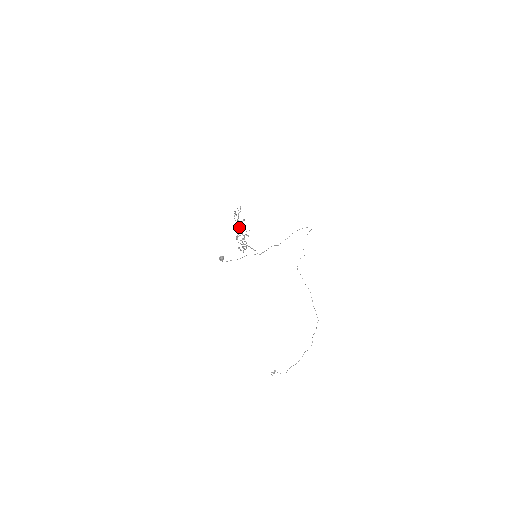
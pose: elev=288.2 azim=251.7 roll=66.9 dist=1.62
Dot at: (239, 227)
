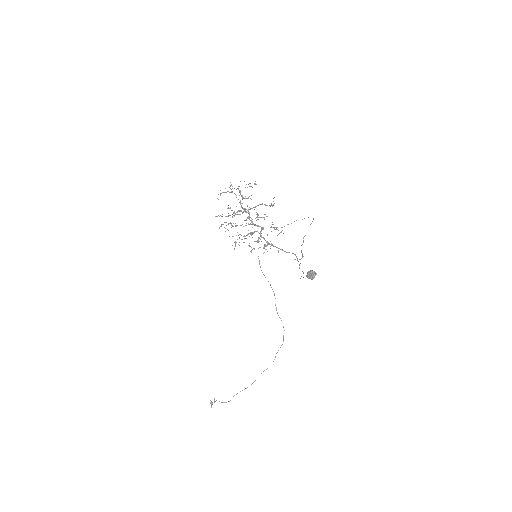
Dot at: occluded
